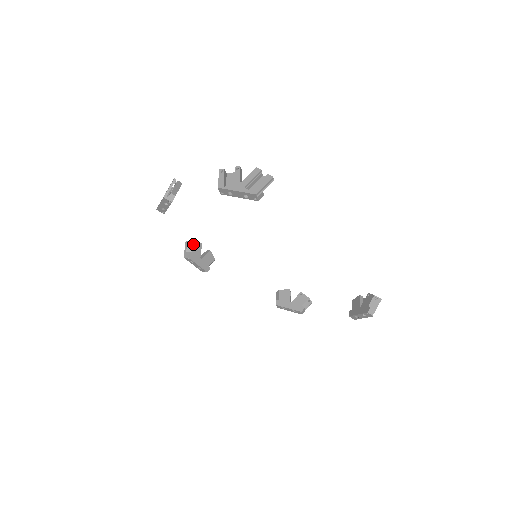
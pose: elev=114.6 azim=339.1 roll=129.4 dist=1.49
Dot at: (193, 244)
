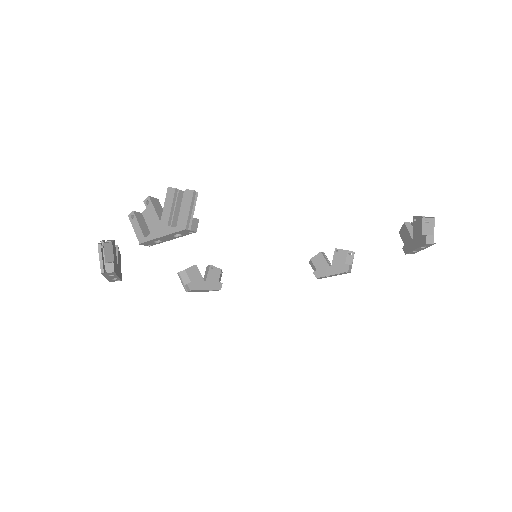
Dot at: (186, 272)
